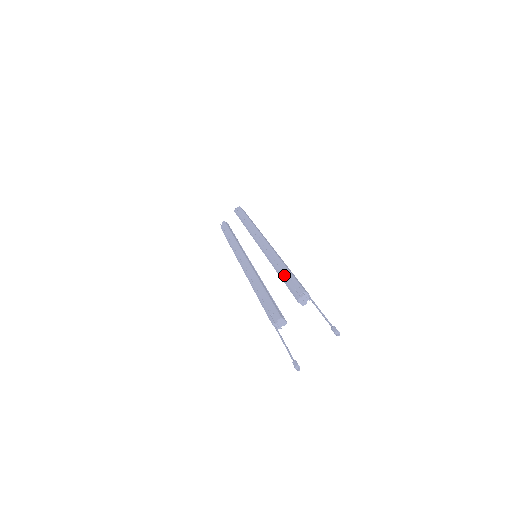
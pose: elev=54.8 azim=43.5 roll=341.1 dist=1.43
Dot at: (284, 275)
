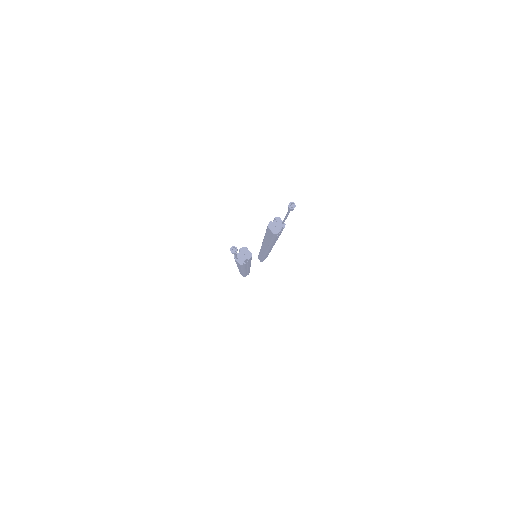
Dot at: occluded
